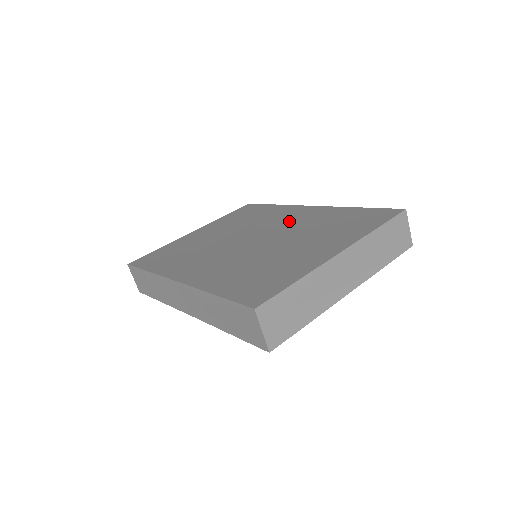
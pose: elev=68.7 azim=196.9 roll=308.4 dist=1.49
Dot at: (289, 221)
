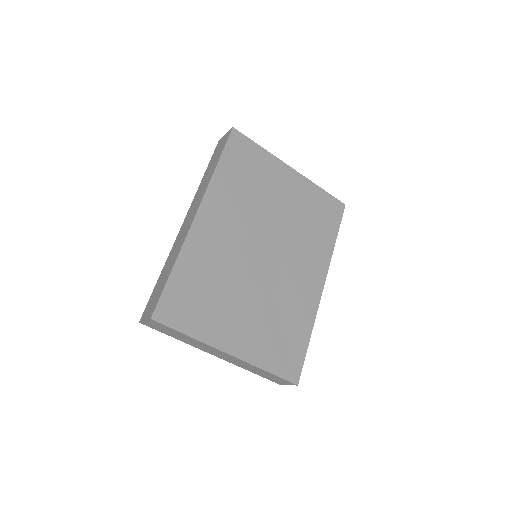
Dot at: (295, 277)
